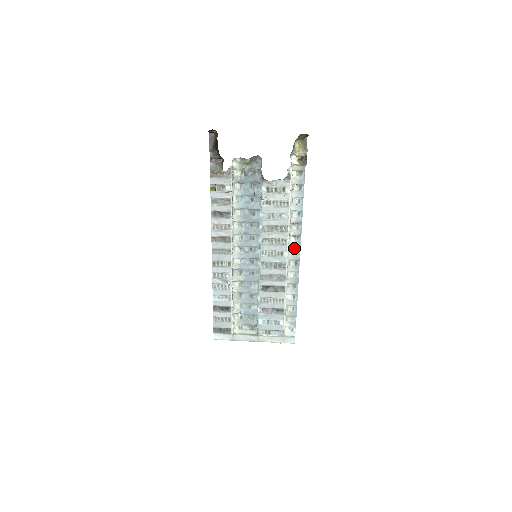
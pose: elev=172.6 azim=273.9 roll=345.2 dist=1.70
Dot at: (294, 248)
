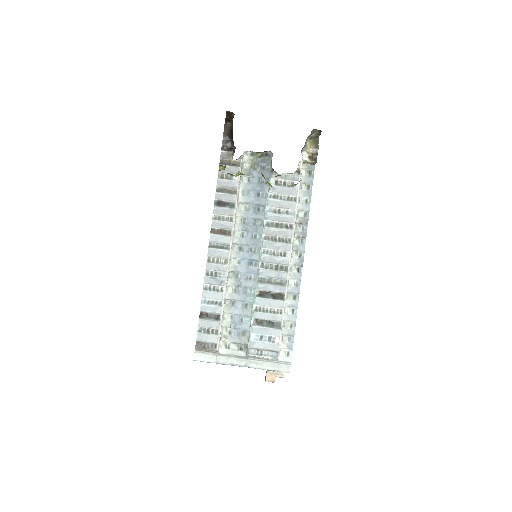
Dot at: (297, 252)
